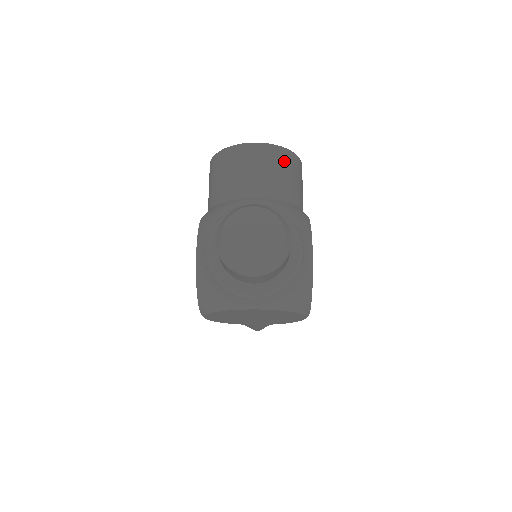
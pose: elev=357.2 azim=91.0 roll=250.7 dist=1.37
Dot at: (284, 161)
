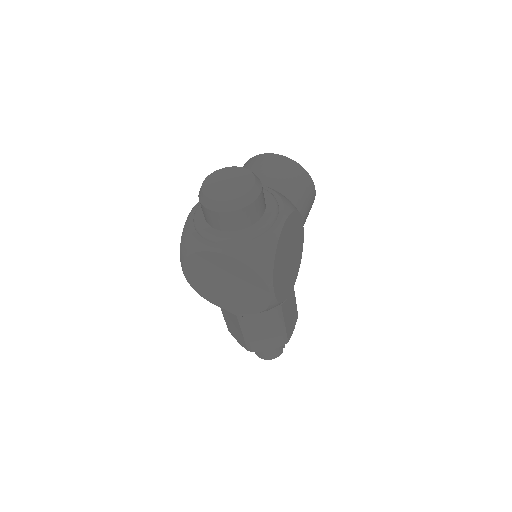
Dot at: (292, 169)
